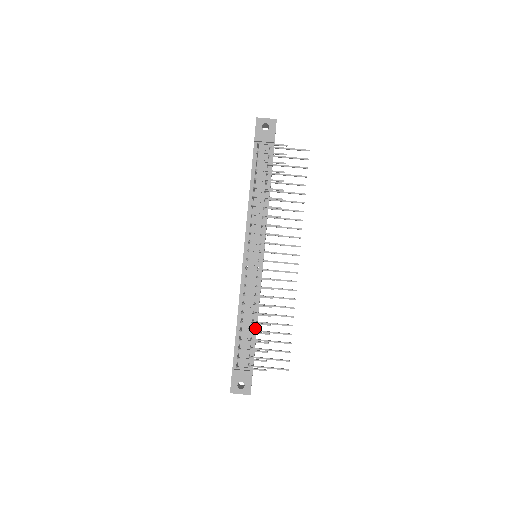
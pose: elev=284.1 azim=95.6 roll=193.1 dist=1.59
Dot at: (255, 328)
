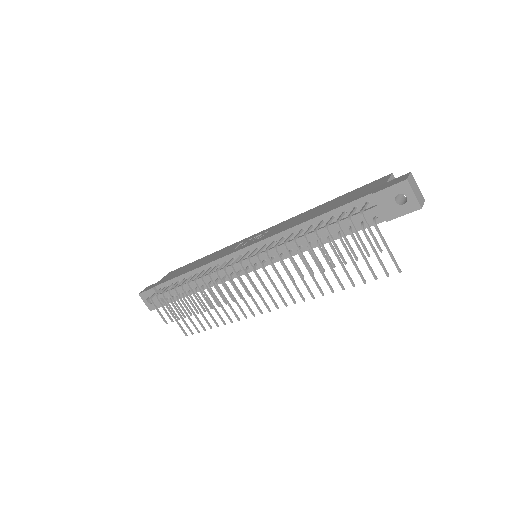
Dot at: occluded
